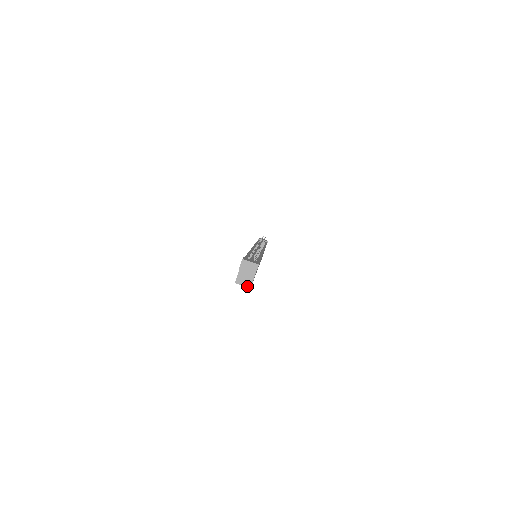
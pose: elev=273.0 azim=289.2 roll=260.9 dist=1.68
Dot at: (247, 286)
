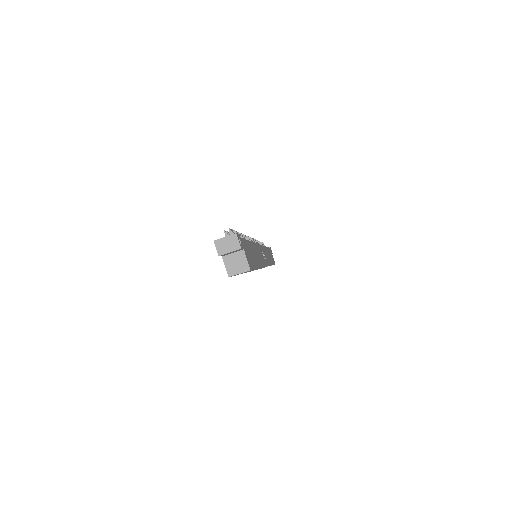
Dot at: (244, 270)
